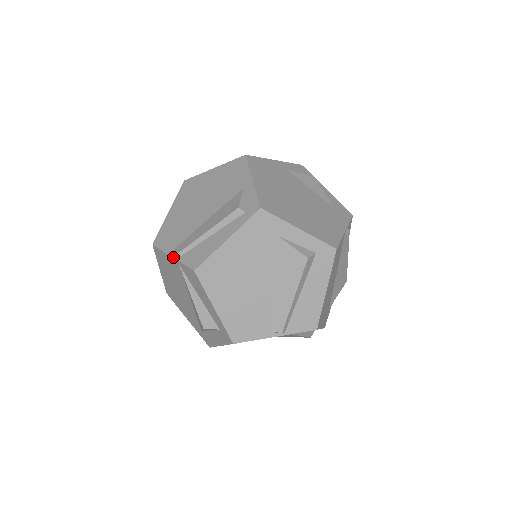
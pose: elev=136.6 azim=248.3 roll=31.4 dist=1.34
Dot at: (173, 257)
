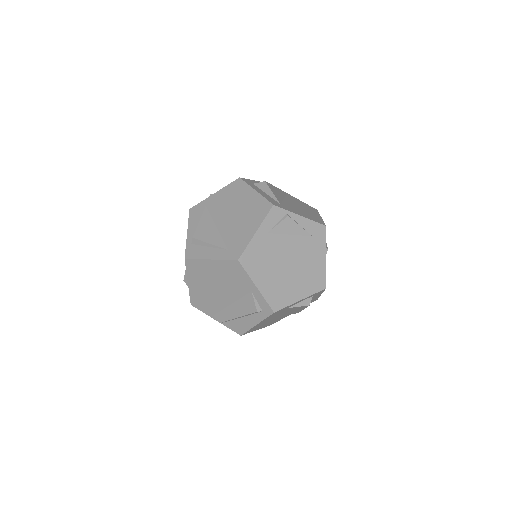
Dot at: occluded
